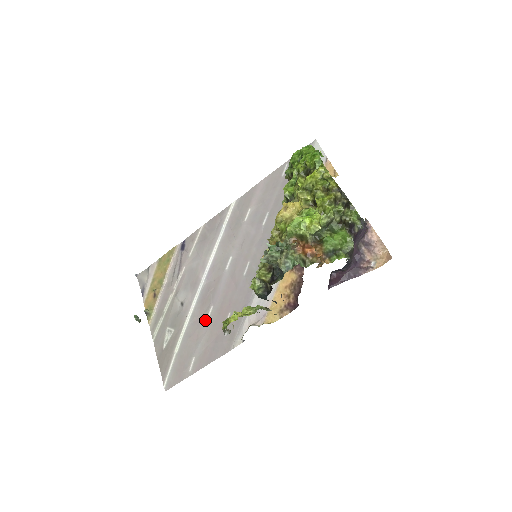
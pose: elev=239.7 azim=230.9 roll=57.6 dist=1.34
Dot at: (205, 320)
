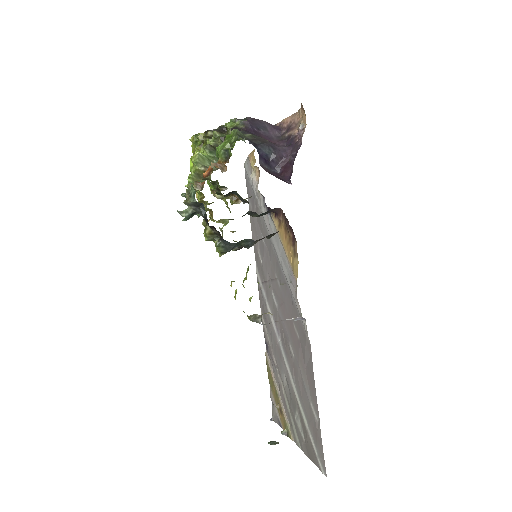
Dot at: (294, 361)
